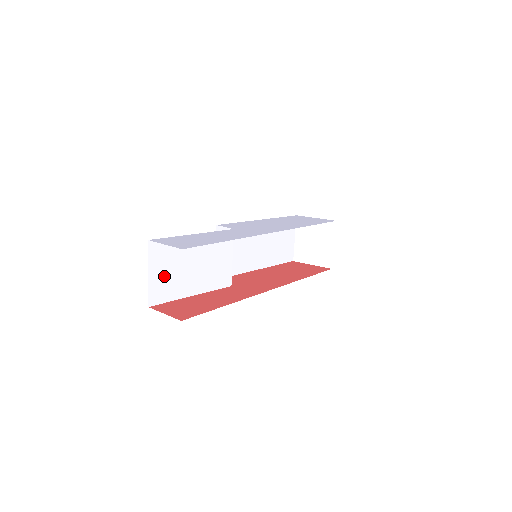
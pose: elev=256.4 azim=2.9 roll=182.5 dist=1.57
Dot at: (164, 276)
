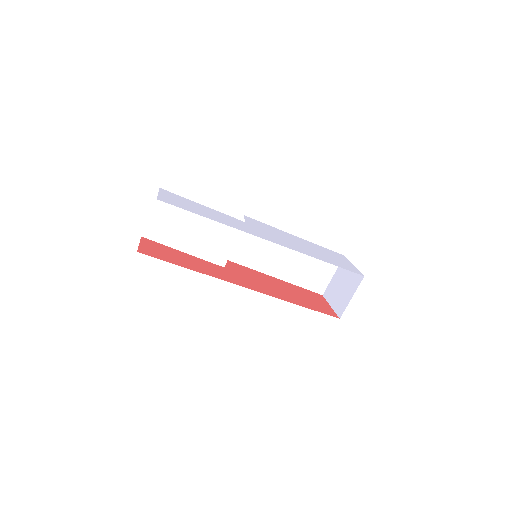
Dot at: (163, 222)
